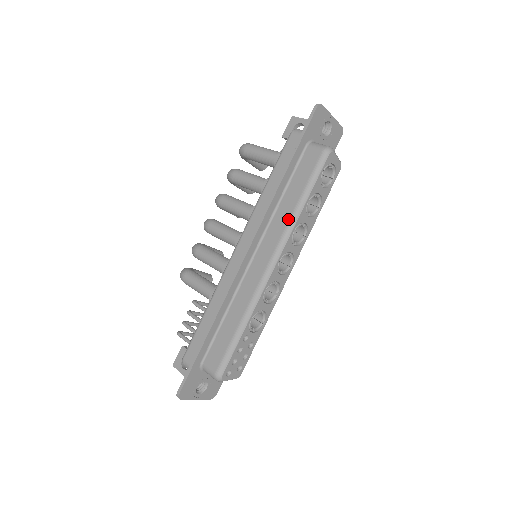
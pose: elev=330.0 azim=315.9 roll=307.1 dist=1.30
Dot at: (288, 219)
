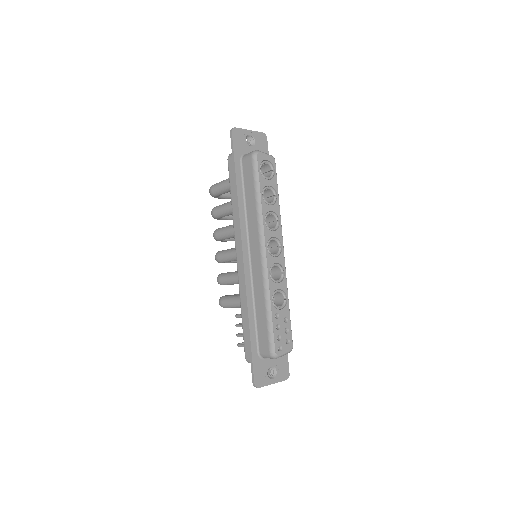
Dot at: (256, 215)
